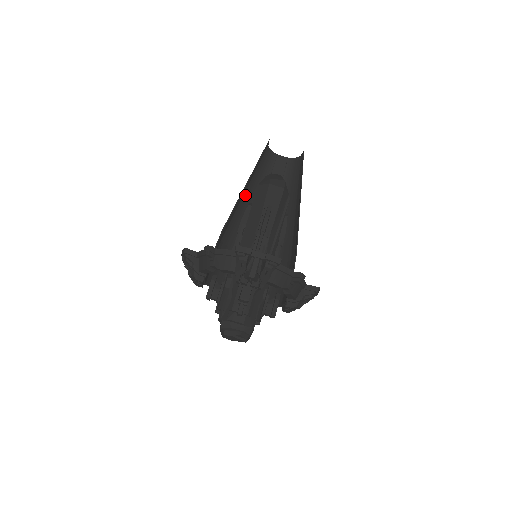
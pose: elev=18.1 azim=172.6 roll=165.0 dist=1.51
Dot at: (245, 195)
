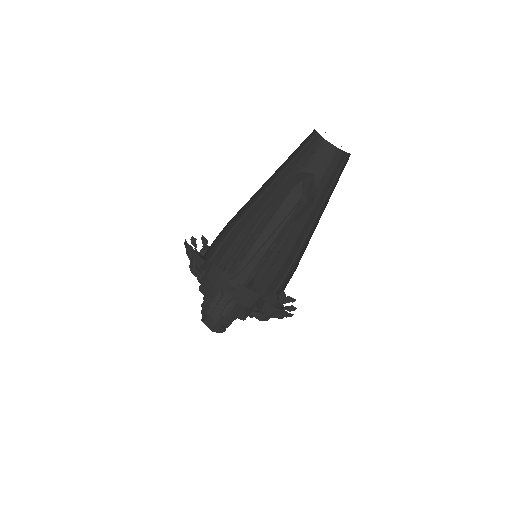
Dot at: occluded
